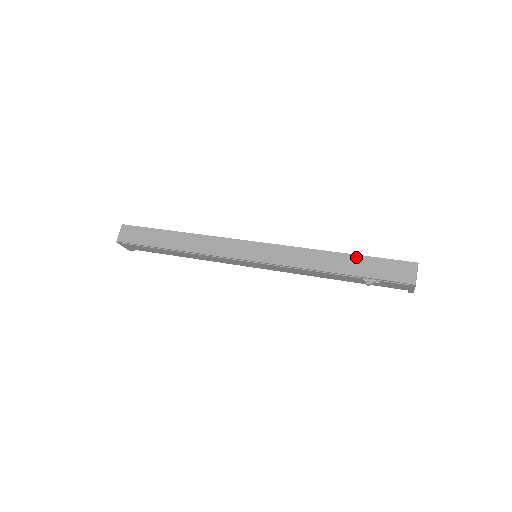
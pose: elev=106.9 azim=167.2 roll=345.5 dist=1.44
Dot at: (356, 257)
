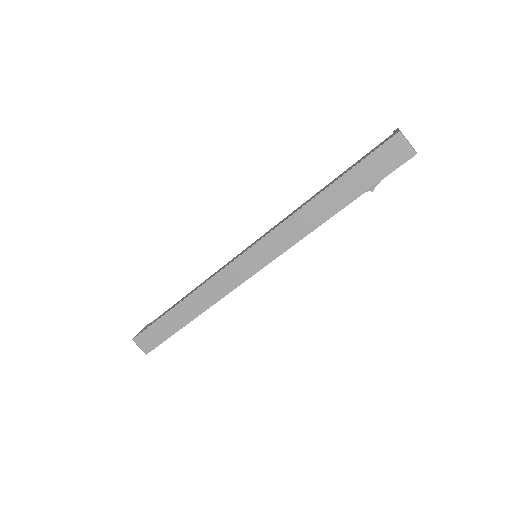
Dot at: (340, 182)
